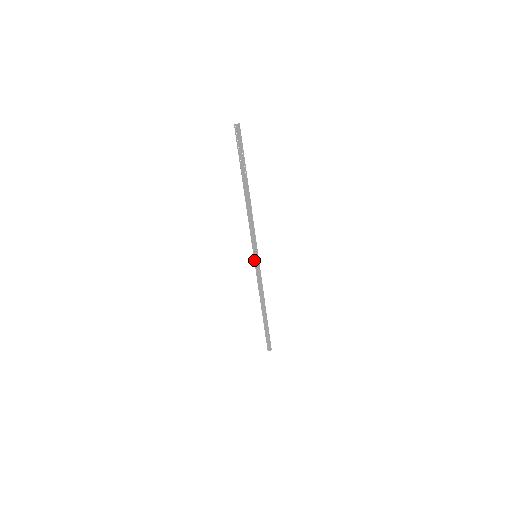
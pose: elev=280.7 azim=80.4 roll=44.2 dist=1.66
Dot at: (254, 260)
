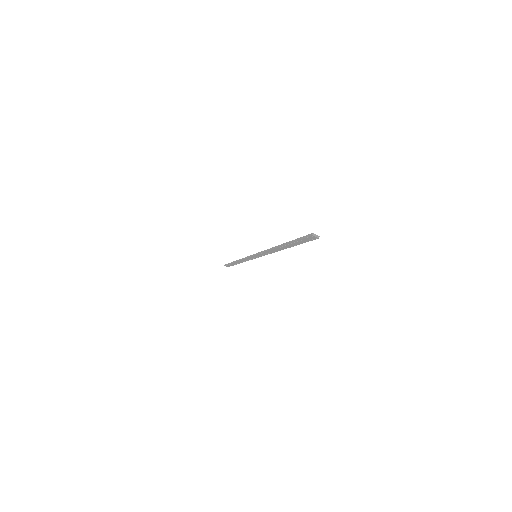
Dot at: (252, 256)
